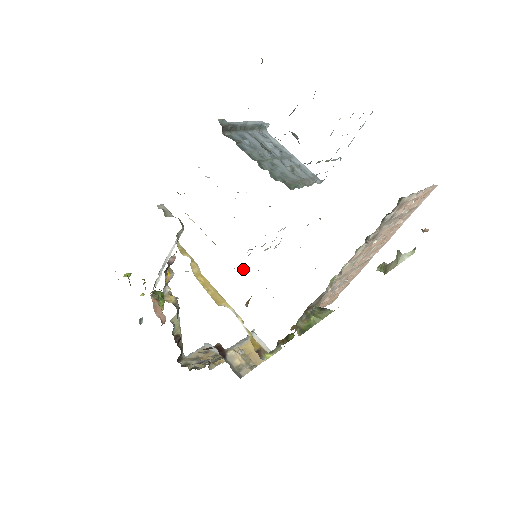
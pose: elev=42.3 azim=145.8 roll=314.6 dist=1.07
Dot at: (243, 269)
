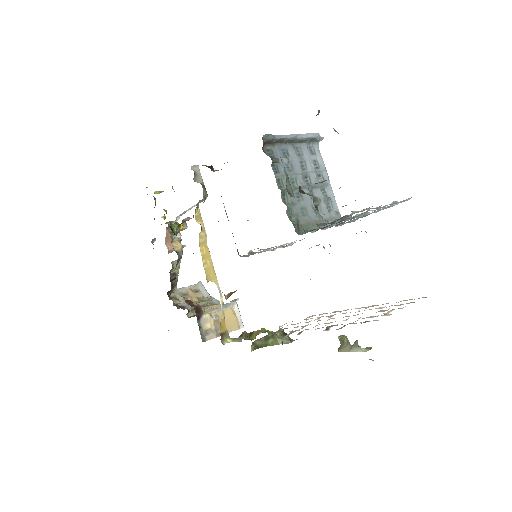
Dot at: occluded
